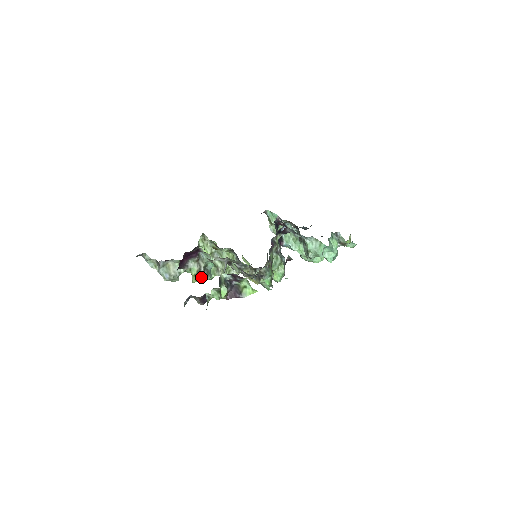
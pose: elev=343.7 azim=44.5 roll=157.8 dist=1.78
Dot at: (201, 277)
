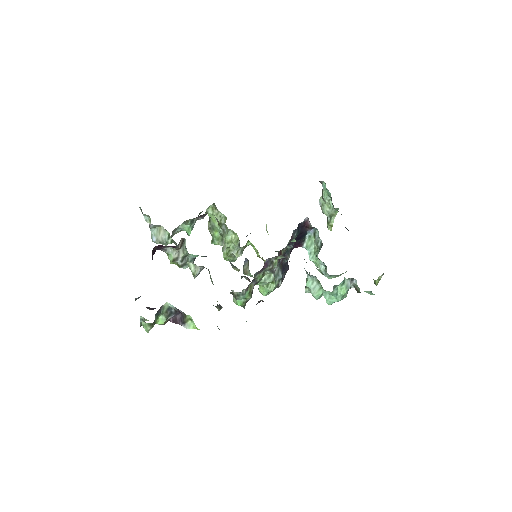
Dot at: (178, 264)
